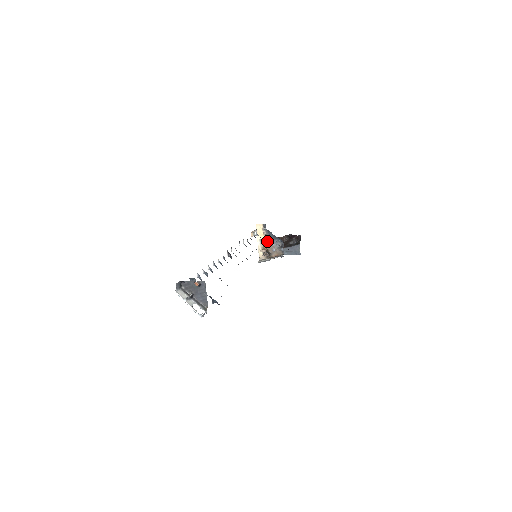
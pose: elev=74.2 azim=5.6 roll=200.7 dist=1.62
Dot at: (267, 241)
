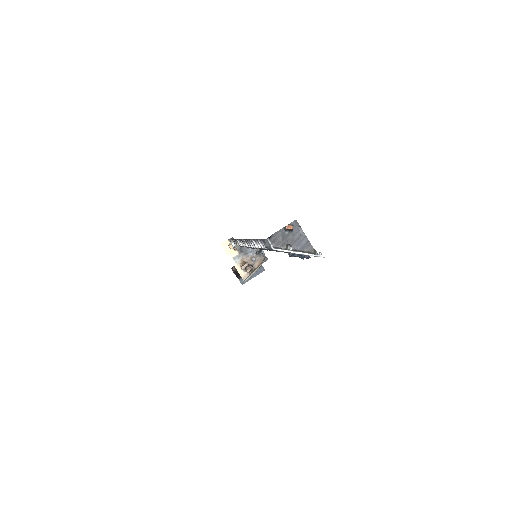
Dot at: (241, 255)
